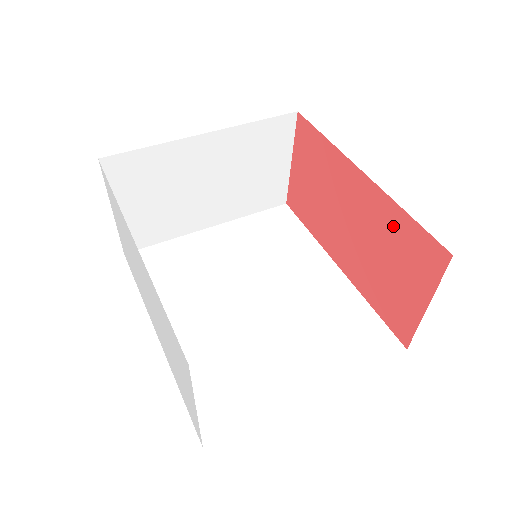
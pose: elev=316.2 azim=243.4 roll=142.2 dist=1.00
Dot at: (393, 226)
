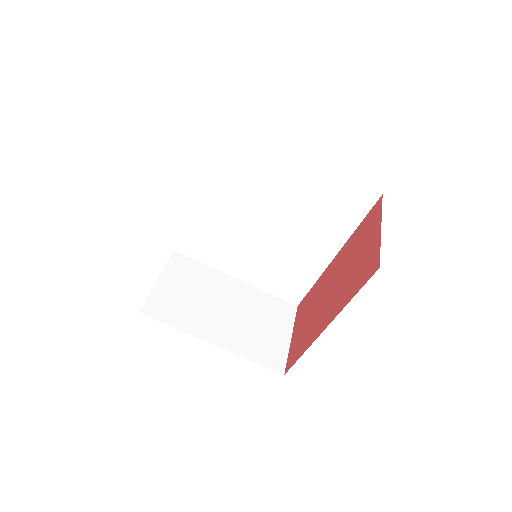
Dot at: (307, 338)
